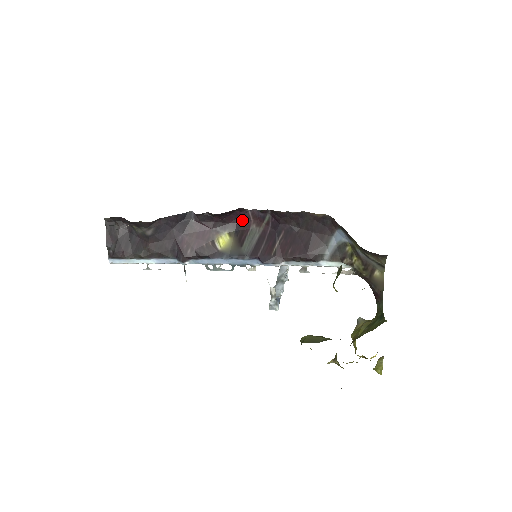
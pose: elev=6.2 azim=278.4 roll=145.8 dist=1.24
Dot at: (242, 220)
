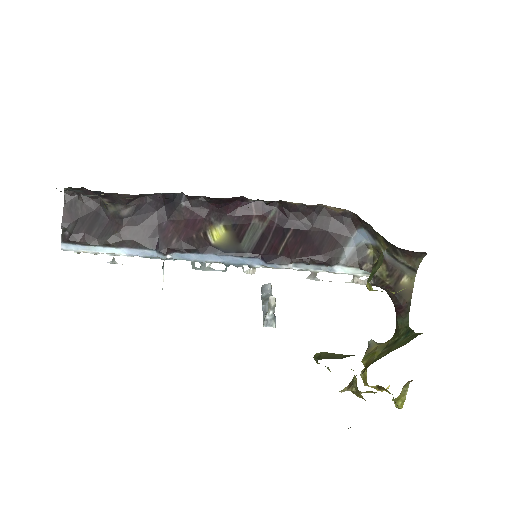
Dot at: (242, 212)
